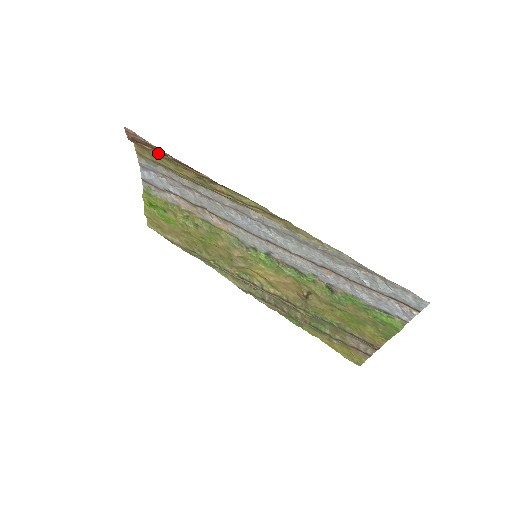
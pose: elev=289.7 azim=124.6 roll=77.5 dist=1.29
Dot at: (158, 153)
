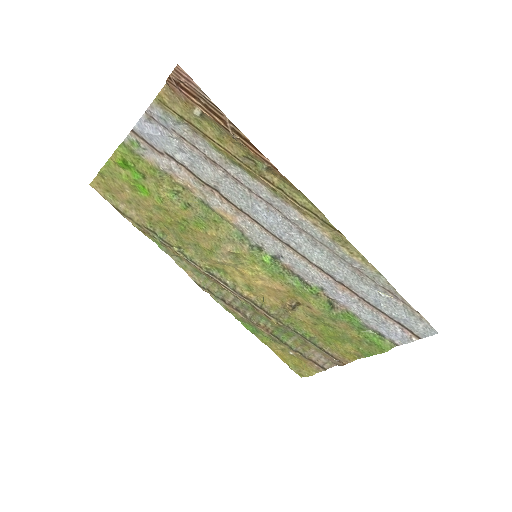
Dot at: (208, 113)
